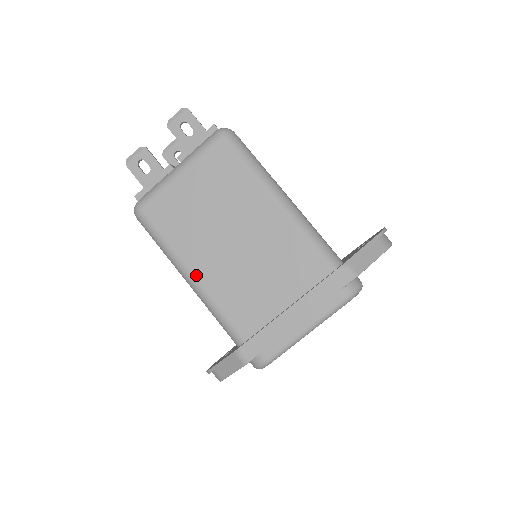
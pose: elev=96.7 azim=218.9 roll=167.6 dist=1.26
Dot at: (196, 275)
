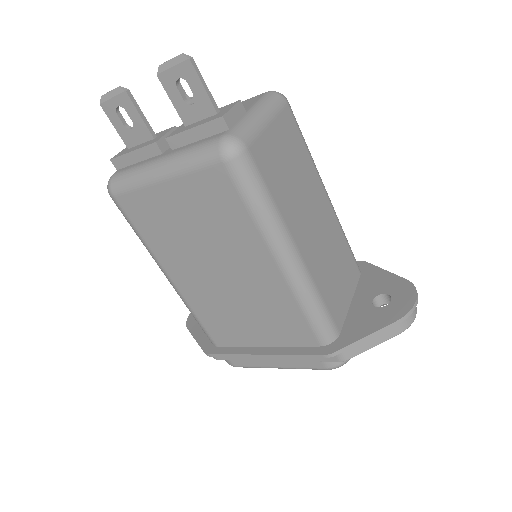
Dot at: (175, 281)
